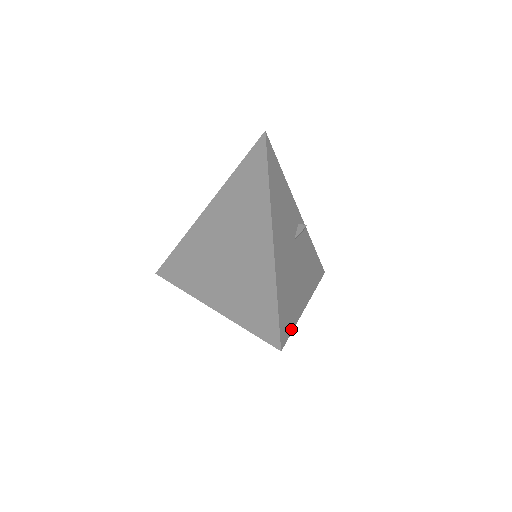
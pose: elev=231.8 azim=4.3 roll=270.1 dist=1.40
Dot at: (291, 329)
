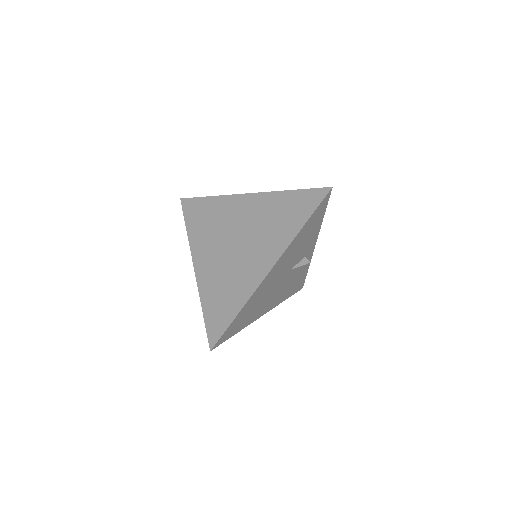
Dot at: (232, 335)
